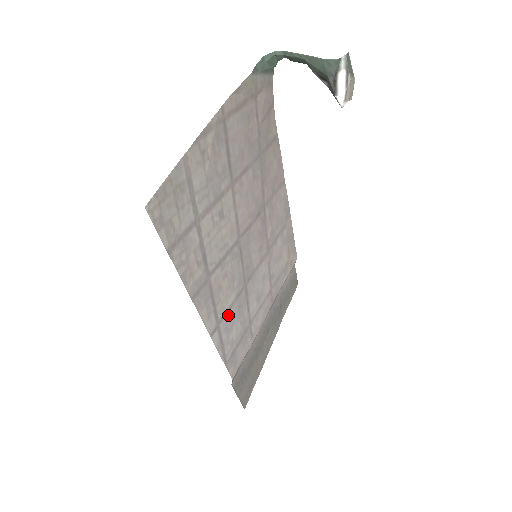
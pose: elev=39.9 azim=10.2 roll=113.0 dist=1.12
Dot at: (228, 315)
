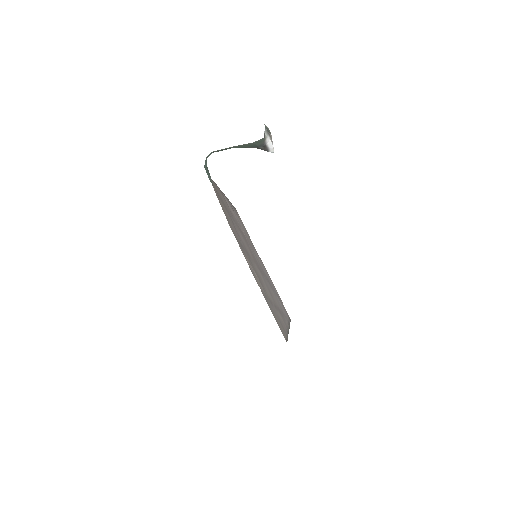
Dot at: (279, 303)
